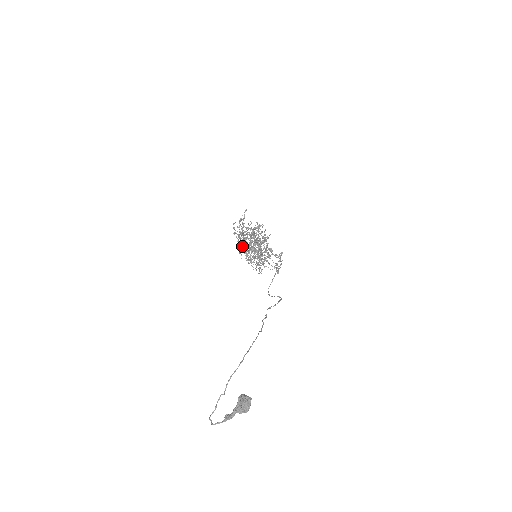
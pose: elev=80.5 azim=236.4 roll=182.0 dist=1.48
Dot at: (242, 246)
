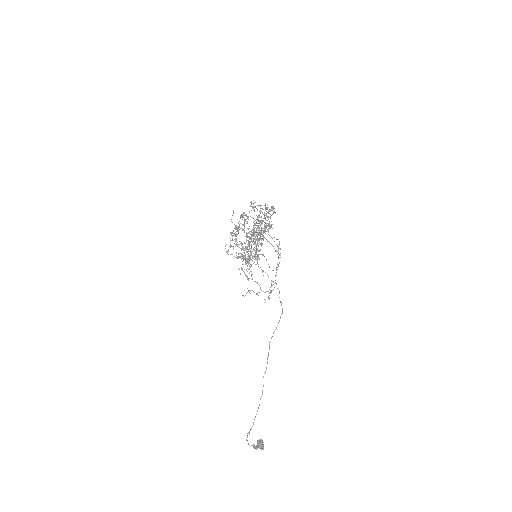
Dot at: occluded
